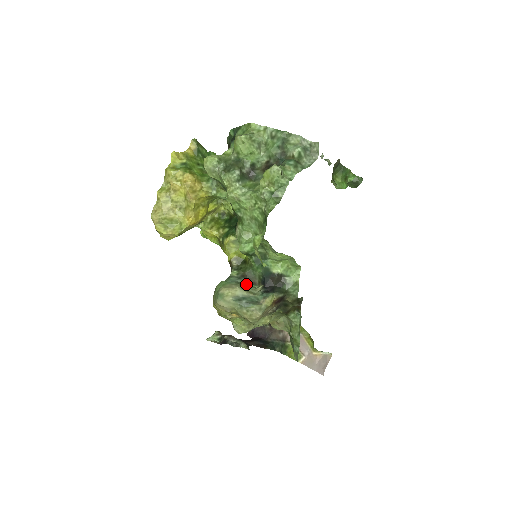
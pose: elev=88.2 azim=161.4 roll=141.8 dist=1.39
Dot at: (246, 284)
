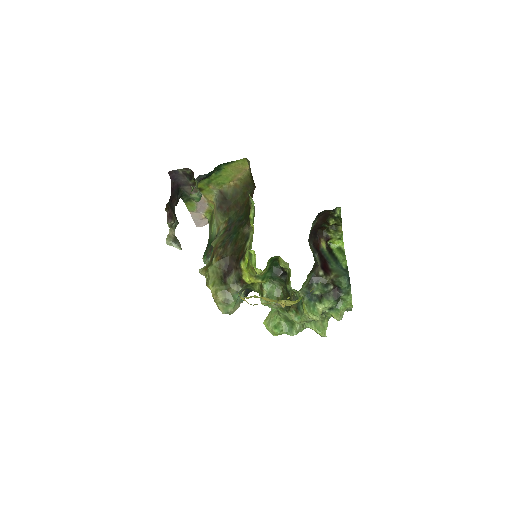
Dot at: occluded
